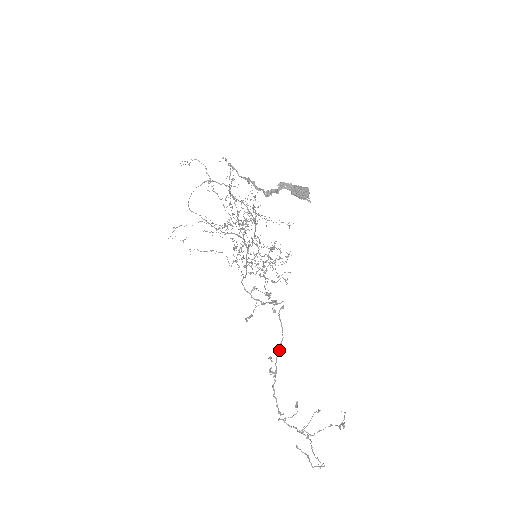
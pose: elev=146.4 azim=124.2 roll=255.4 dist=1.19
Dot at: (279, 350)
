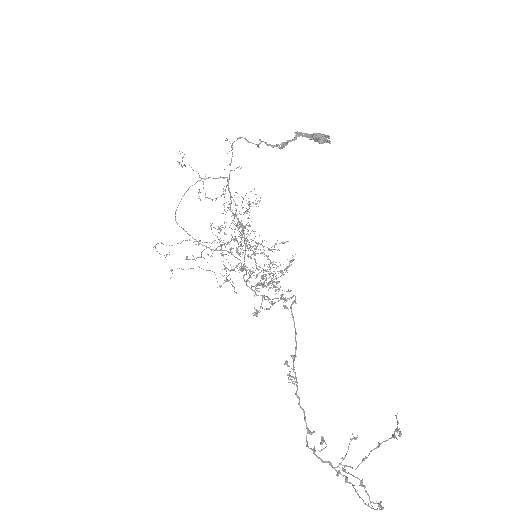
Dot at: (295, 356)
